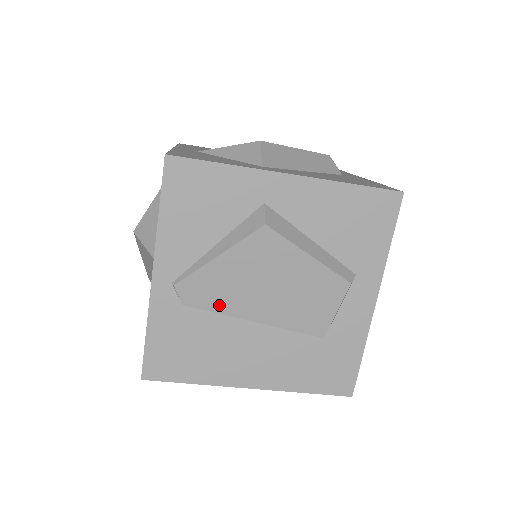
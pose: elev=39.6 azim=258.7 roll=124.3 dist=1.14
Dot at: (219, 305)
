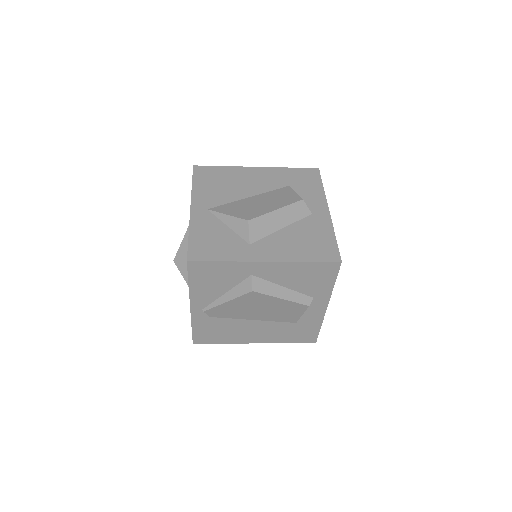
Dot at: (231, 316)
